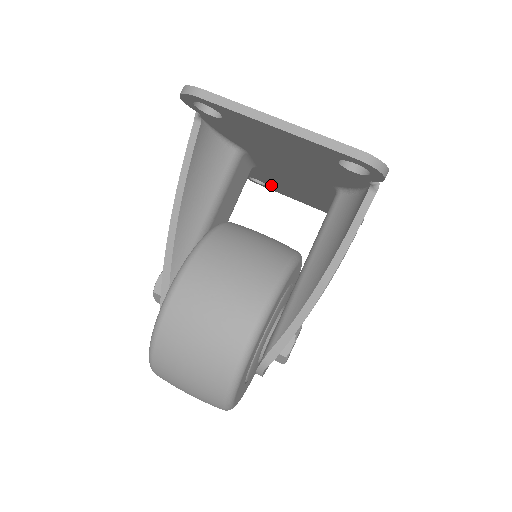
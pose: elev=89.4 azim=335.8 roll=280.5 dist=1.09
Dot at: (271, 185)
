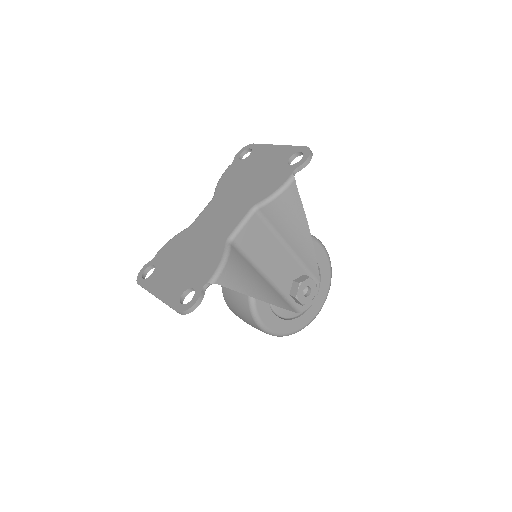
Dot at: occluded
